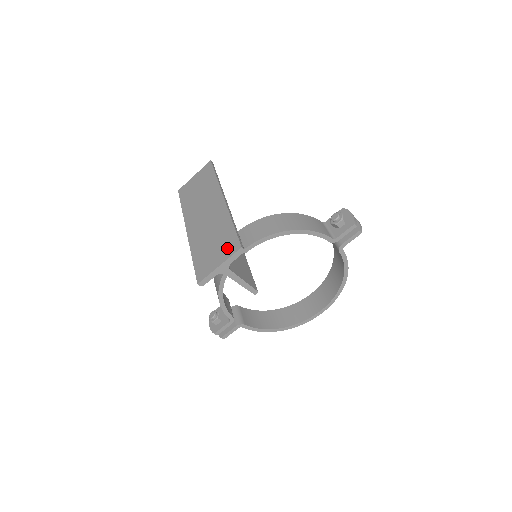
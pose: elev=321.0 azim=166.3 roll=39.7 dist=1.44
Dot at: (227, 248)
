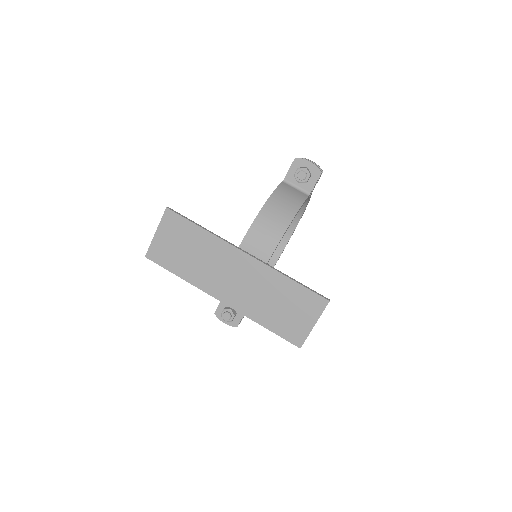
Dot at: (309, 307)
